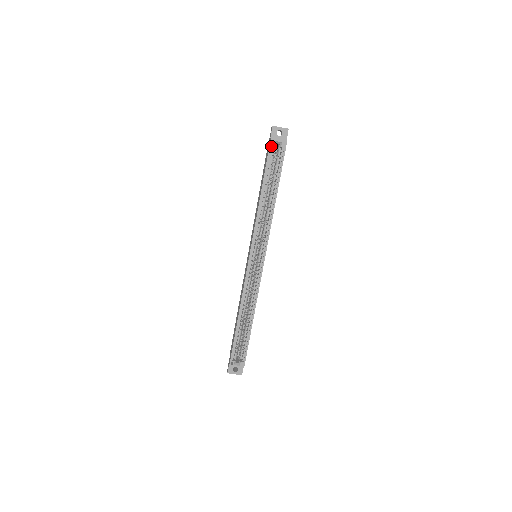
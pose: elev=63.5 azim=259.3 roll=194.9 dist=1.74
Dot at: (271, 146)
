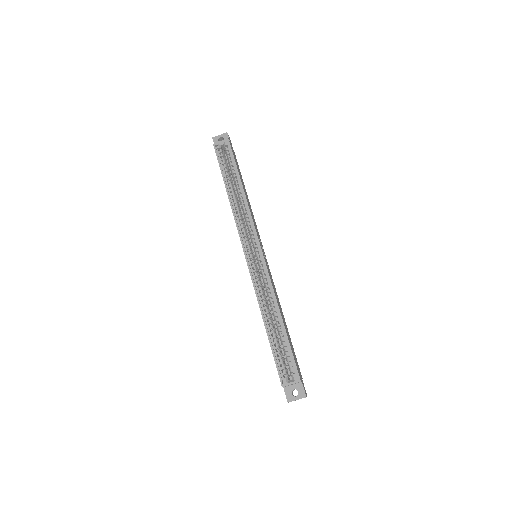
Dot at: (217, 150)
